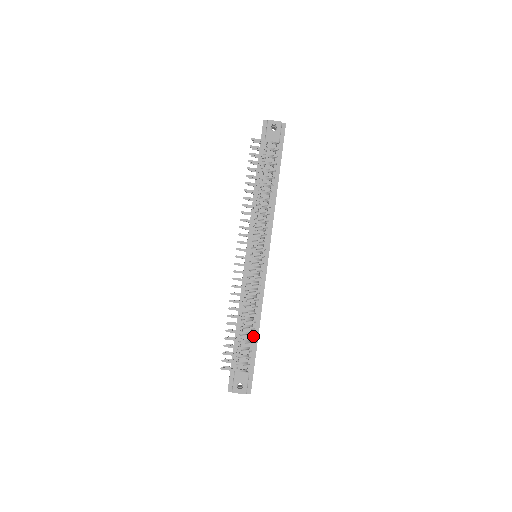
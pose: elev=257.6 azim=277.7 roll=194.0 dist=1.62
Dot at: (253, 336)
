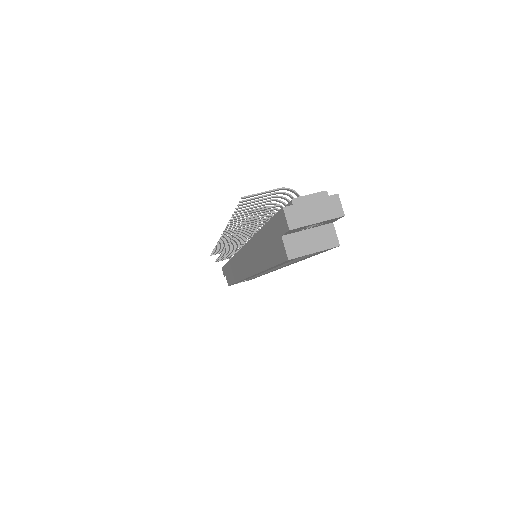
Dot at: occluded
